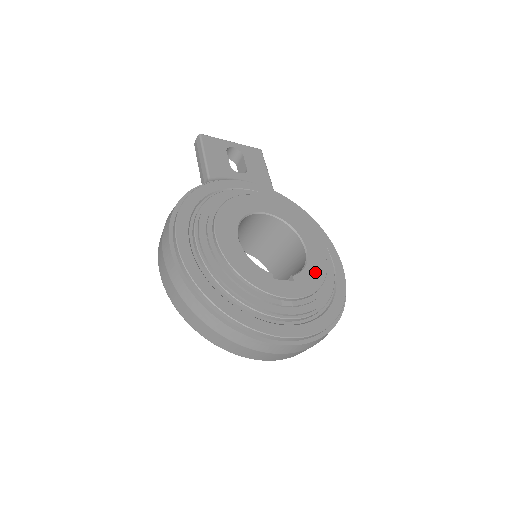
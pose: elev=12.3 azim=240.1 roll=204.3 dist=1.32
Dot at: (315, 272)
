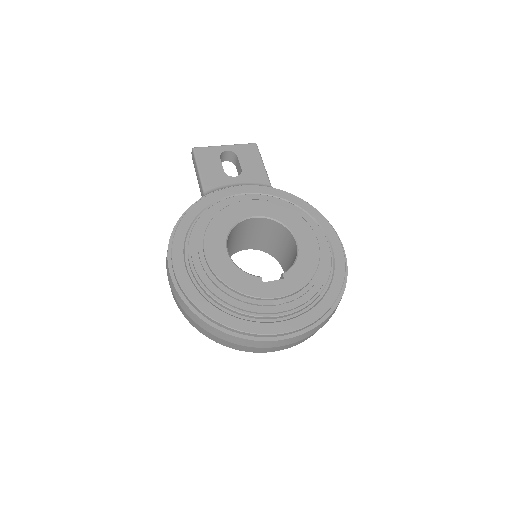
Dot at: (306, 264)
